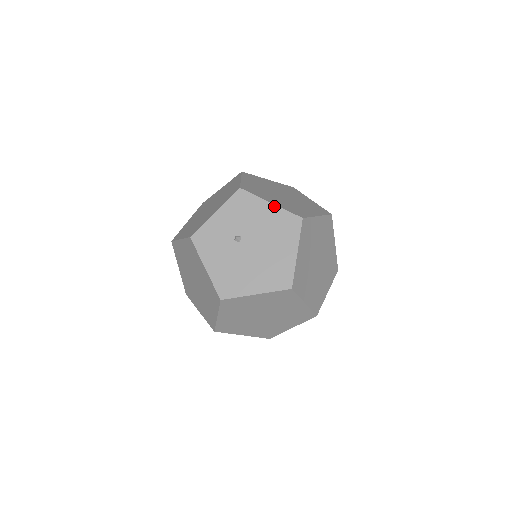
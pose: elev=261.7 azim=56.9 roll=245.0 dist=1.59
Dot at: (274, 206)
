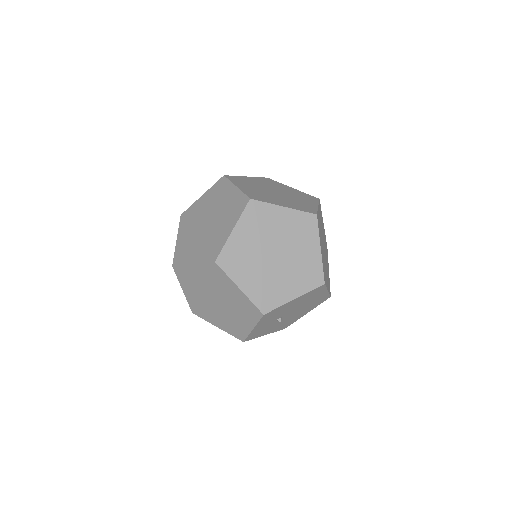
Dot at: (298, 298)
